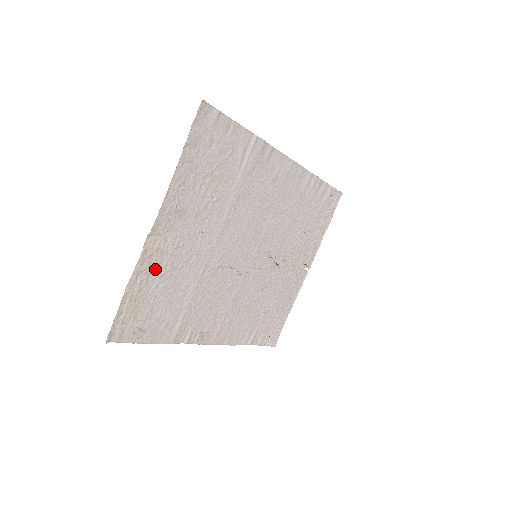
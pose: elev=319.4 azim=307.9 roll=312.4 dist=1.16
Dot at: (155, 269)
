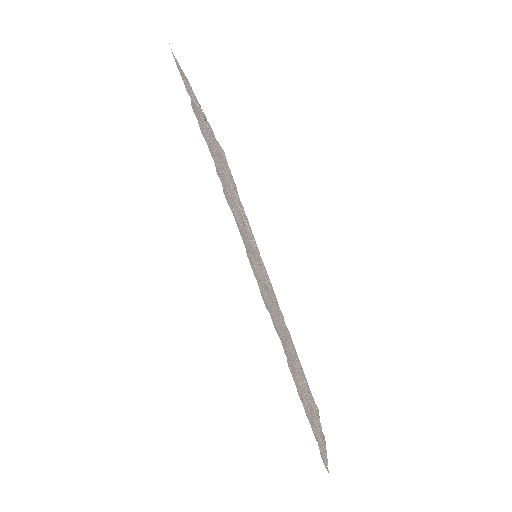
Dot at: occluded
